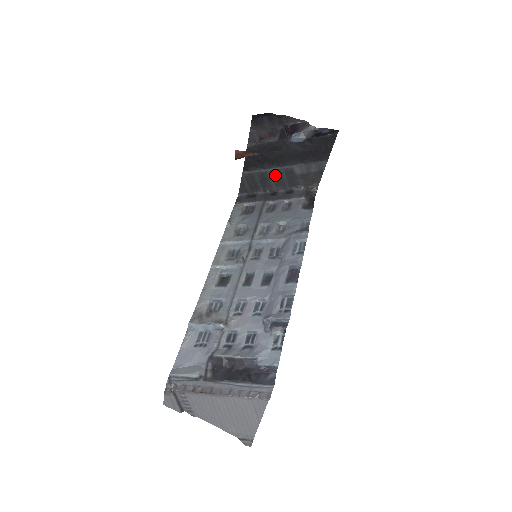
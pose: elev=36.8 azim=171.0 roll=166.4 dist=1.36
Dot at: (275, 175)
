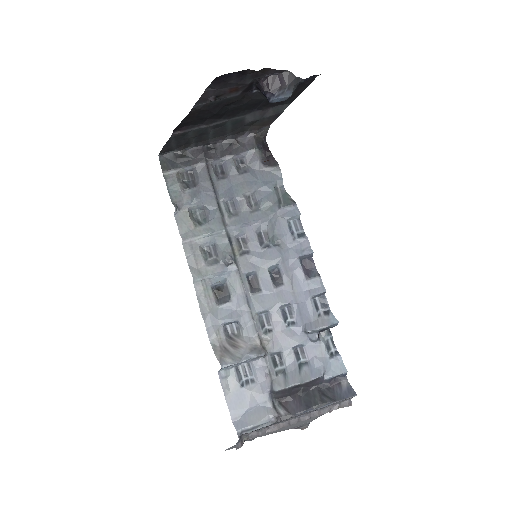
Dot at: (217, 127)
